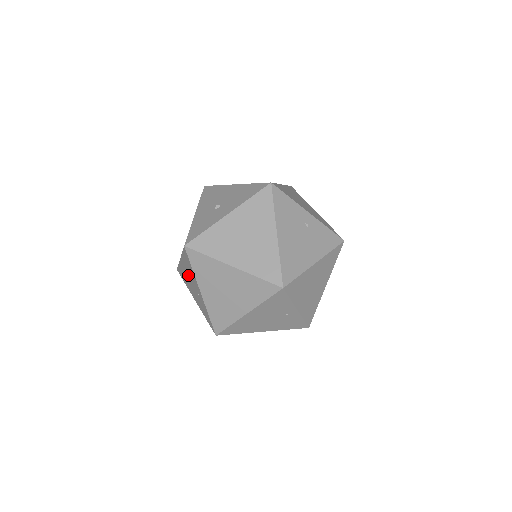
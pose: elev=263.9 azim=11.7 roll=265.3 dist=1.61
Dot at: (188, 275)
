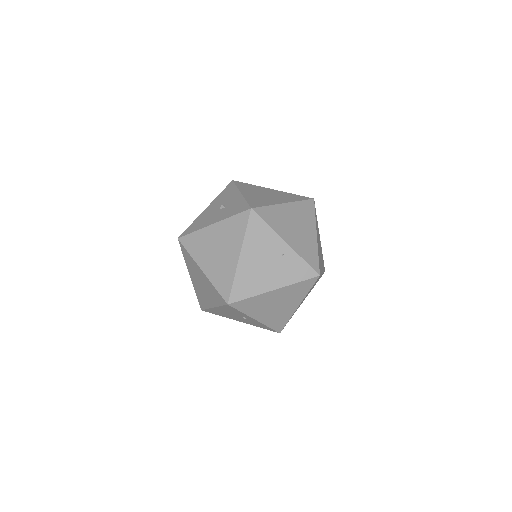
Dot at: (259, 257)
